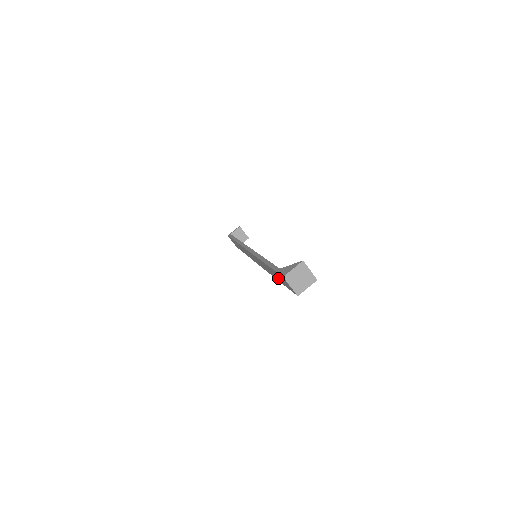
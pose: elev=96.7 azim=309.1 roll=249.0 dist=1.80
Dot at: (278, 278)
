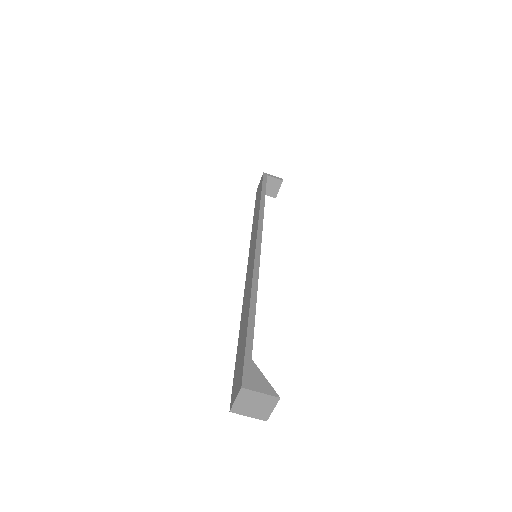
Dot at: (240, 345)
